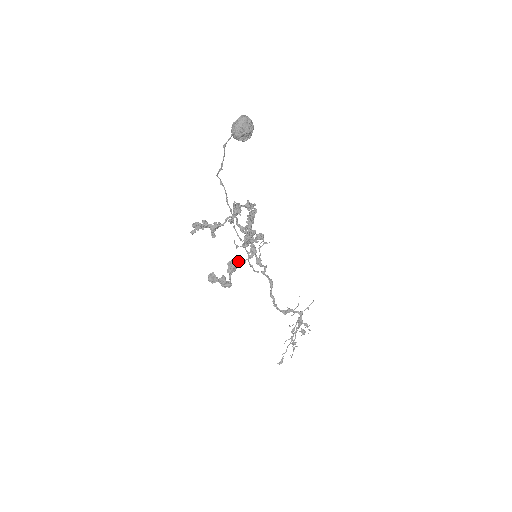
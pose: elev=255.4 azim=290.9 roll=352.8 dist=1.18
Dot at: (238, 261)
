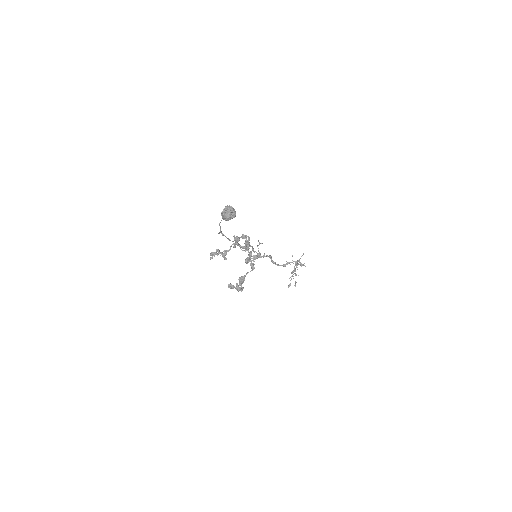
Dot at: (244, 275)
